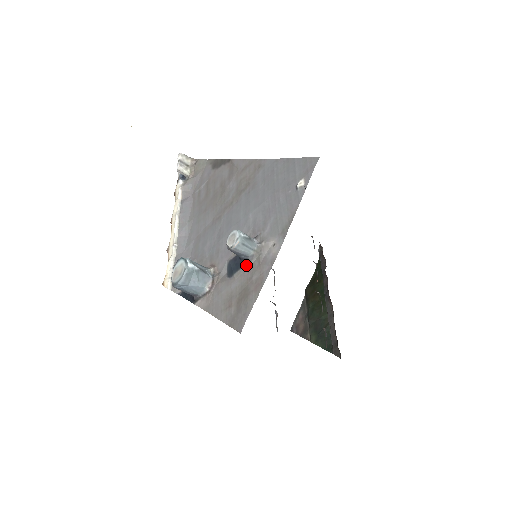
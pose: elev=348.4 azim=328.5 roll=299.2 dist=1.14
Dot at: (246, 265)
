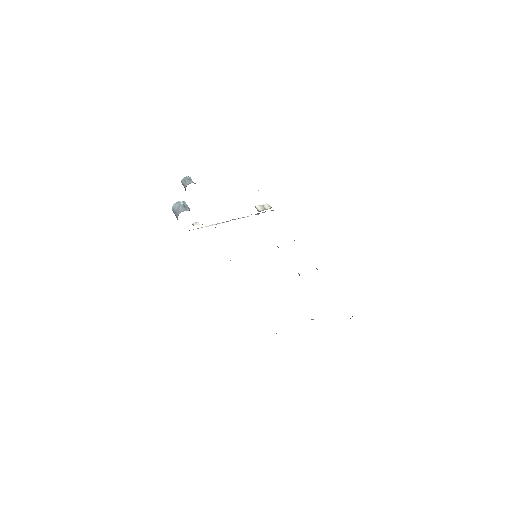
Dot at: occluded
